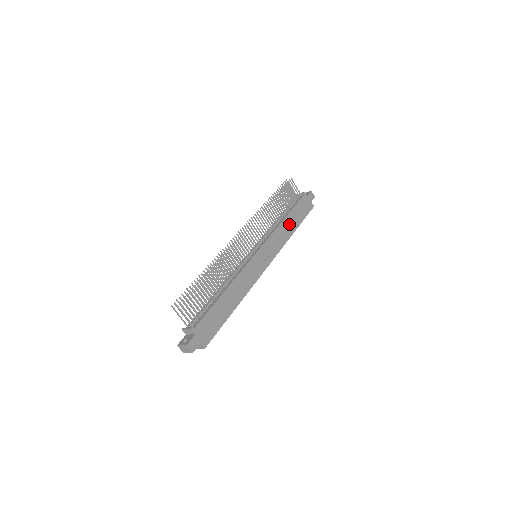
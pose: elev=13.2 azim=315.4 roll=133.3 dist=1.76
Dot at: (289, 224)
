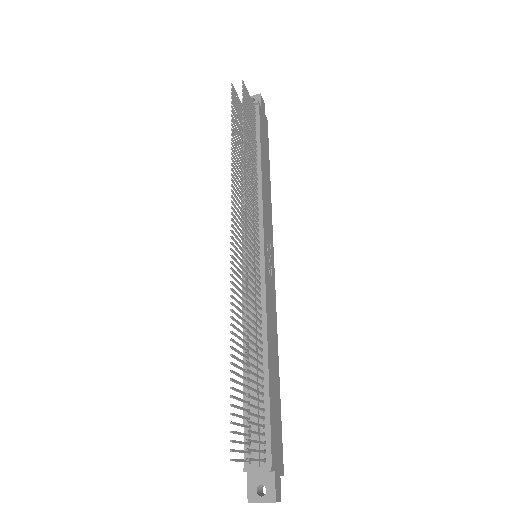
Dot at: (265, 172)
